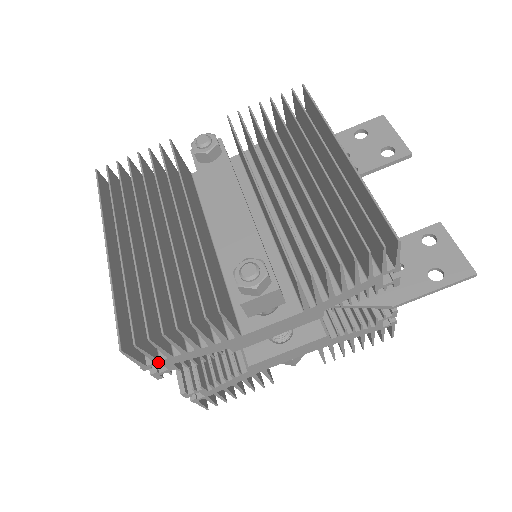
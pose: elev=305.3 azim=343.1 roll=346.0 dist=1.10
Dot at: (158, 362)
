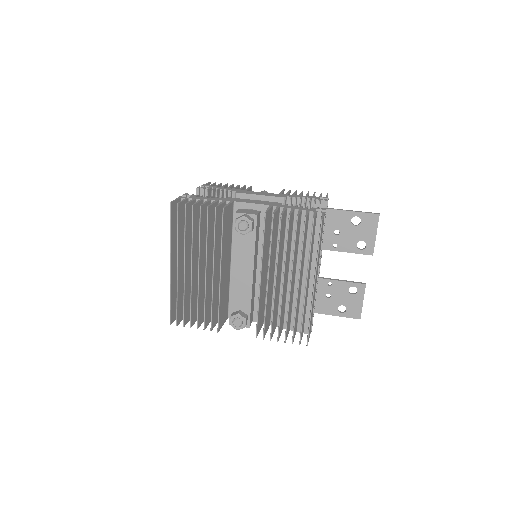
Dot at: occluded
